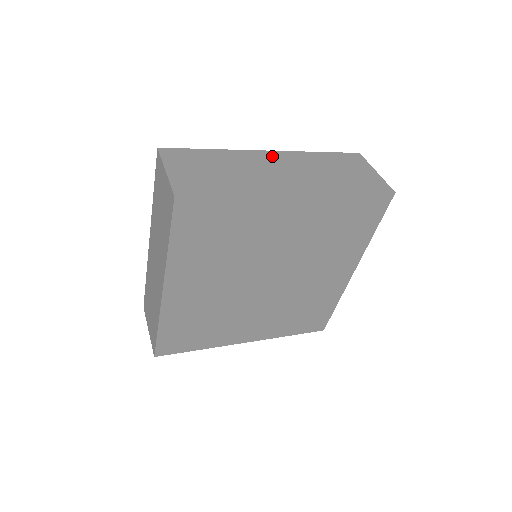
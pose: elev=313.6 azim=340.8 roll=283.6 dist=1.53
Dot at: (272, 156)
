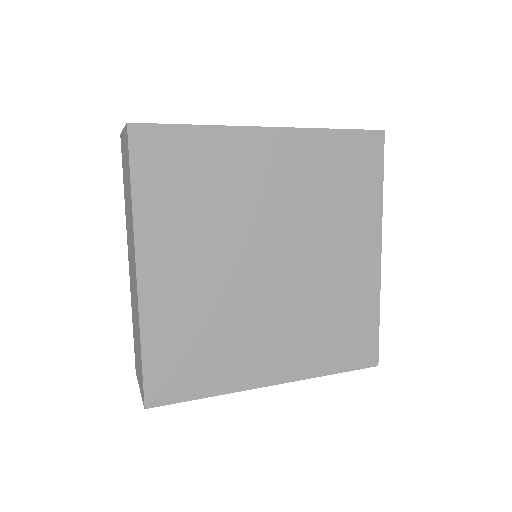
Dot at: occluded
